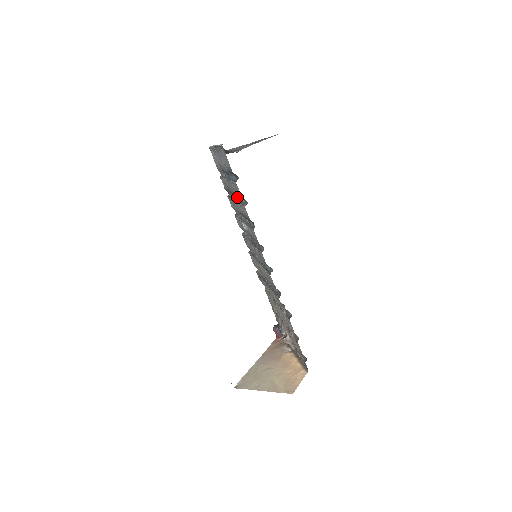
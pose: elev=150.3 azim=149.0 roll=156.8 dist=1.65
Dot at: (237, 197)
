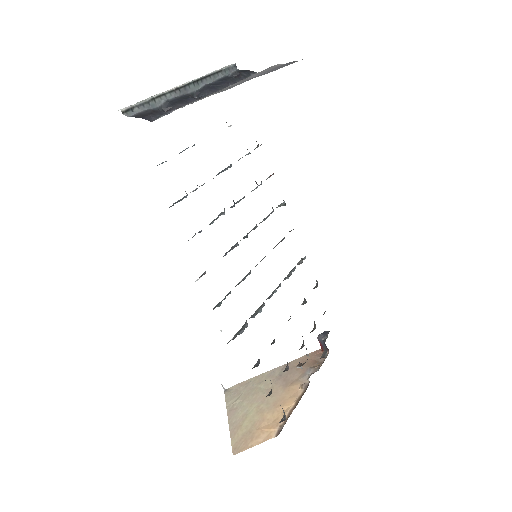
Dot at: occluded
